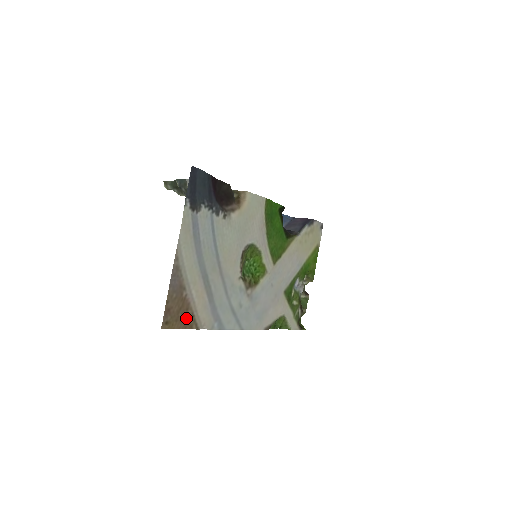
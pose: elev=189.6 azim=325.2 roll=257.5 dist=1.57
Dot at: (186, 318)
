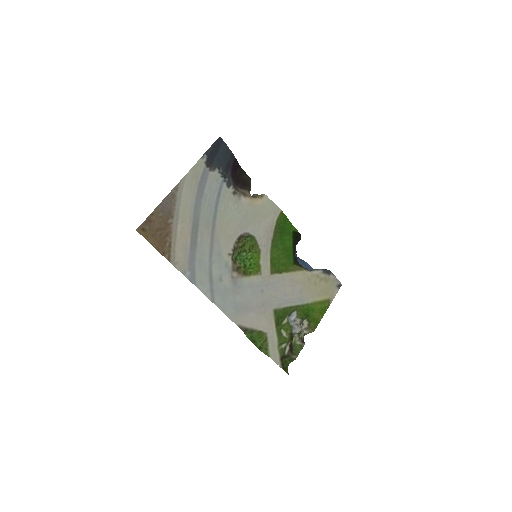
Dot at: (163, 242)
